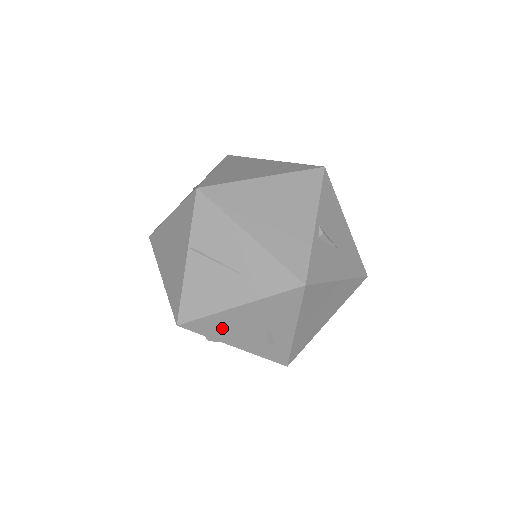
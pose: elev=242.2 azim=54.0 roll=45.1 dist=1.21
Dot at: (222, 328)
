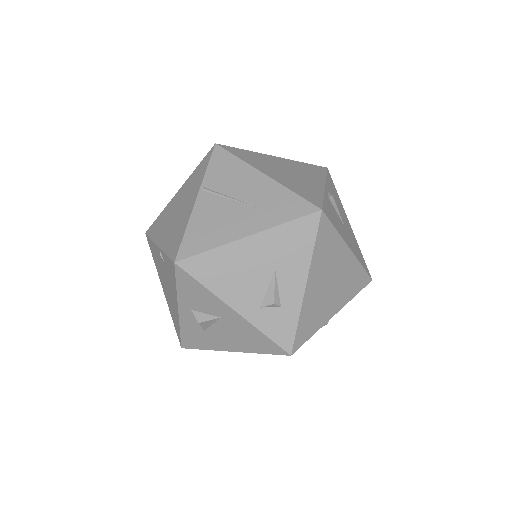
Dot at: (225, 273)
